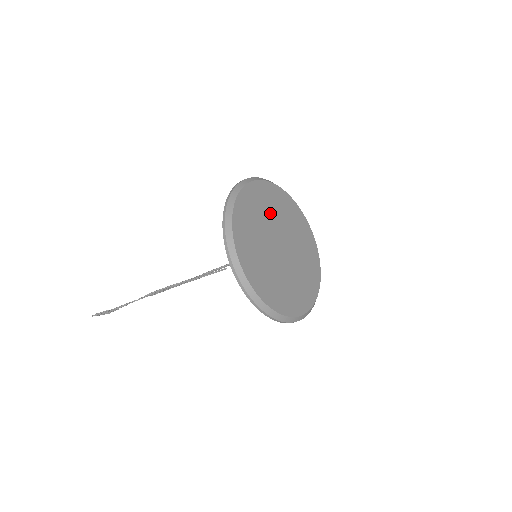
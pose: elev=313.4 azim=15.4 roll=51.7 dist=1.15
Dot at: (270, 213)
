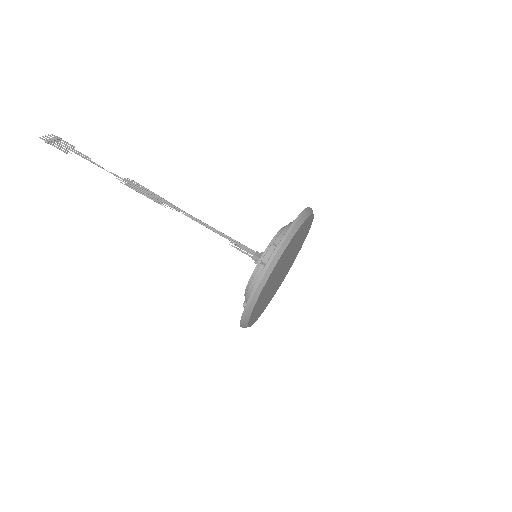
Dot at: (292, 248)
